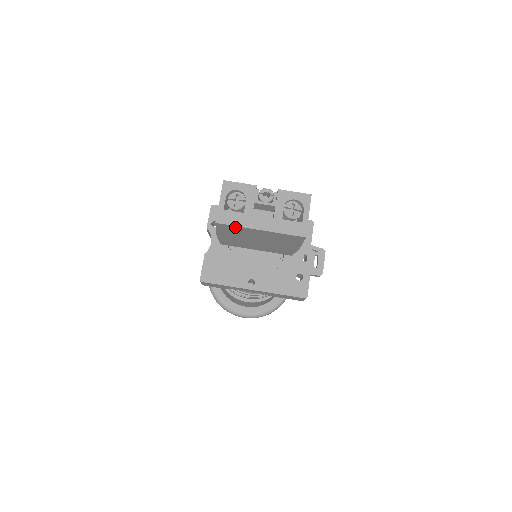
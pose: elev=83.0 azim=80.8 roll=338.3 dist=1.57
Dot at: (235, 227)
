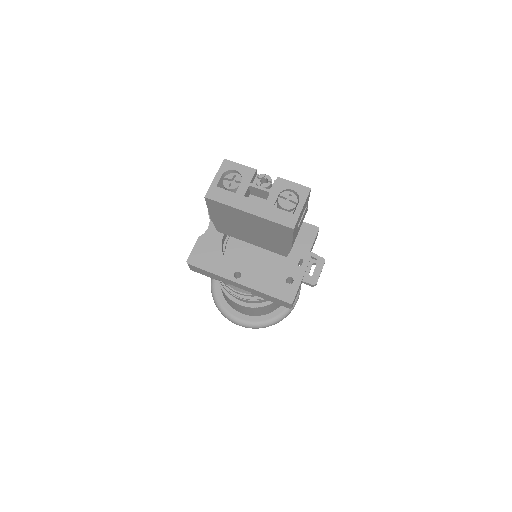
Dot at: (224, 206)
